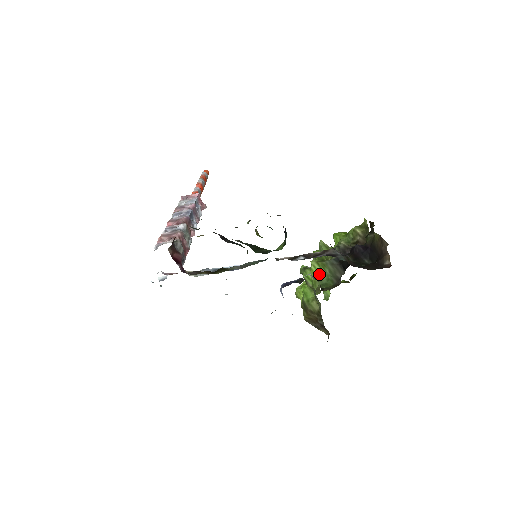
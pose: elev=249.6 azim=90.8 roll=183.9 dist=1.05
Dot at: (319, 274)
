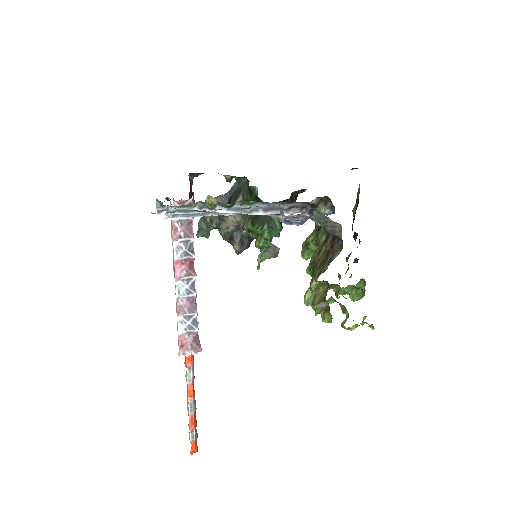
Dot at: occluded
